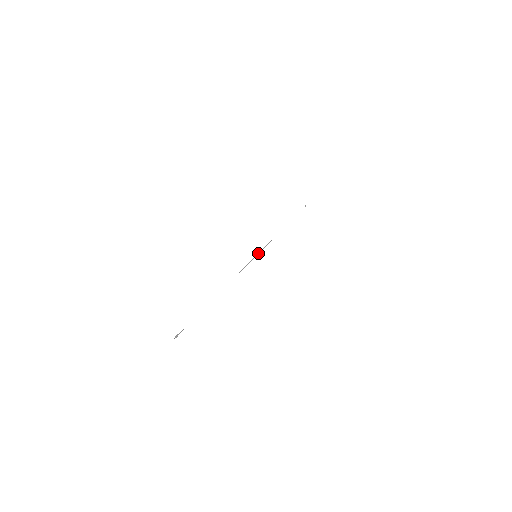
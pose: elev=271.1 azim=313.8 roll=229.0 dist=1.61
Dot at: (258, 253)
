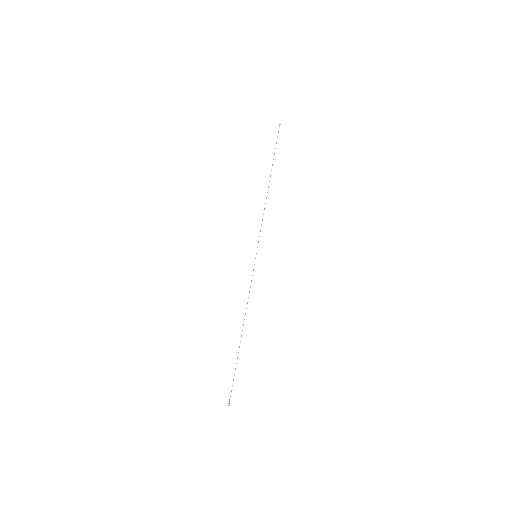
Dot at: occluded
